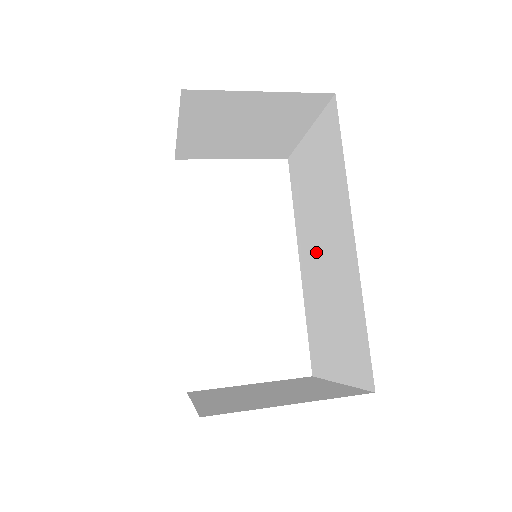
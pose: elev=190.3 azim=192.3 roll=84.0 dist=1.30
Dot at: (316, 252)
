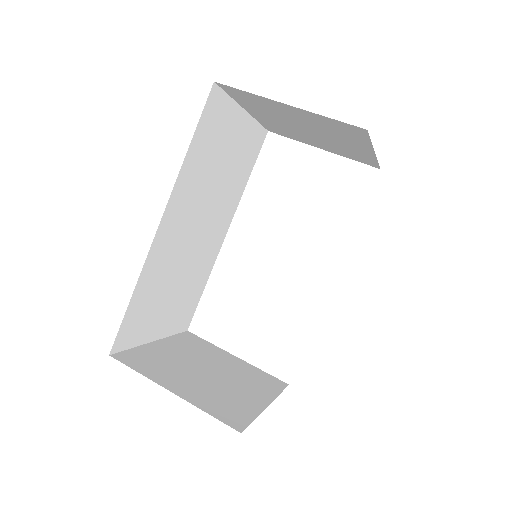
Dot at: occluded
